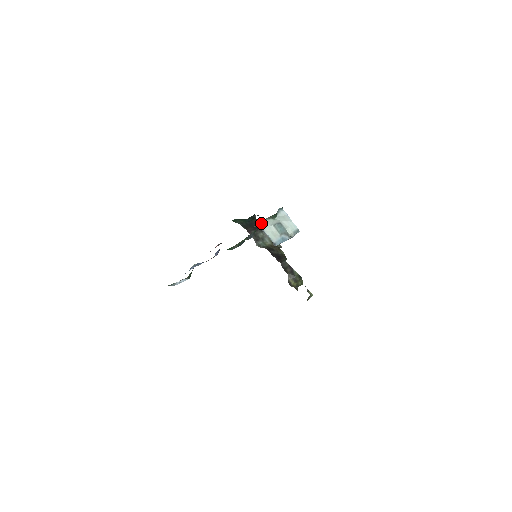
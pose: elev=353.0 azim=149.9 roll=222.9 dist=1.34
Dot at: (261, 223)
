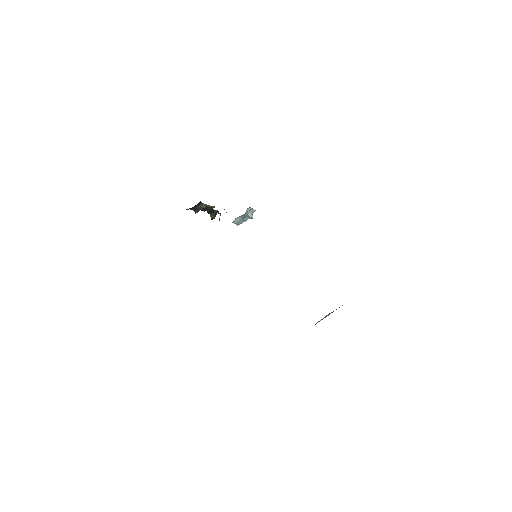
Dot at: (233, 221)
